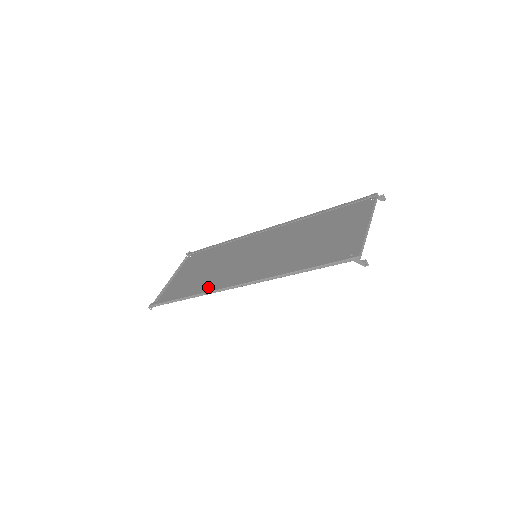
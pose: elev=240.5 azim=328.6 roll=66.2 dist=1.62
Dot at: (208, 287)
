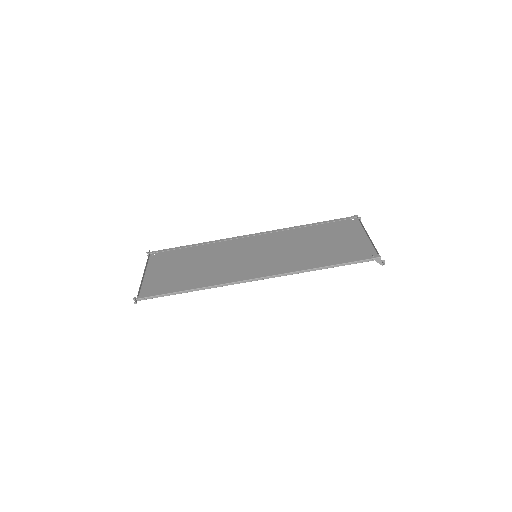
Dot at: (213, 281)
